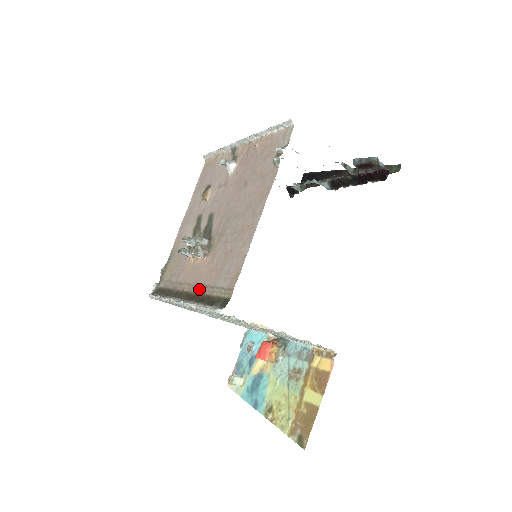
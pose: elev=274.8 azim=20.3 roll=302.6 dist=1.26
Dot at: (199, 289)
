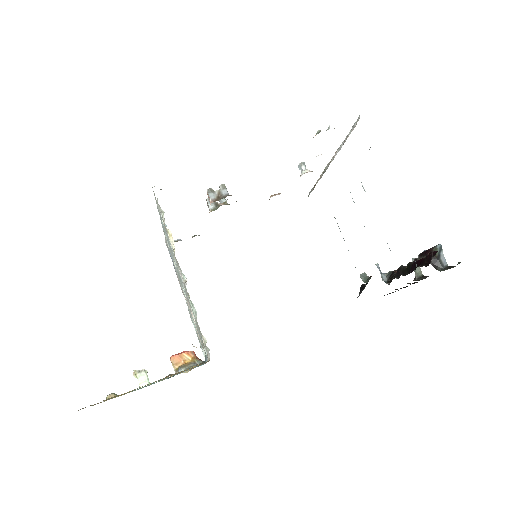
Dot at: occluded
